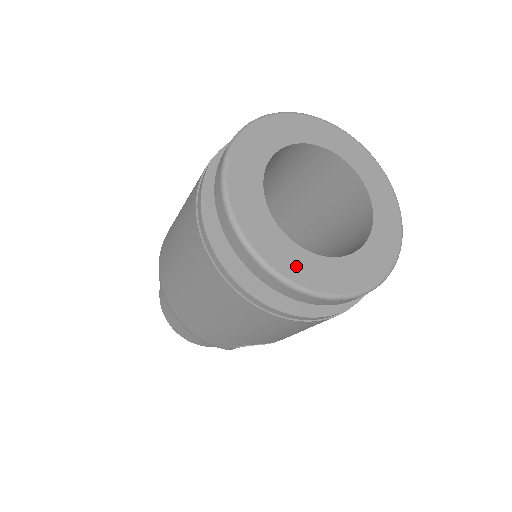
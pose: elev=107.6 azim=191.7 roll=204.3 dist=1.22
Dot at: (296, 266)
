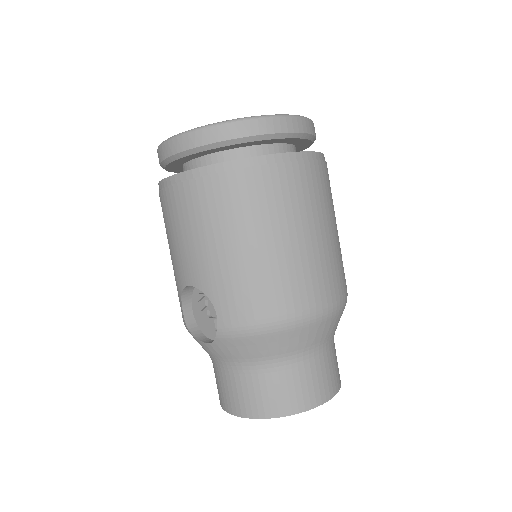
Dot at: occluded
